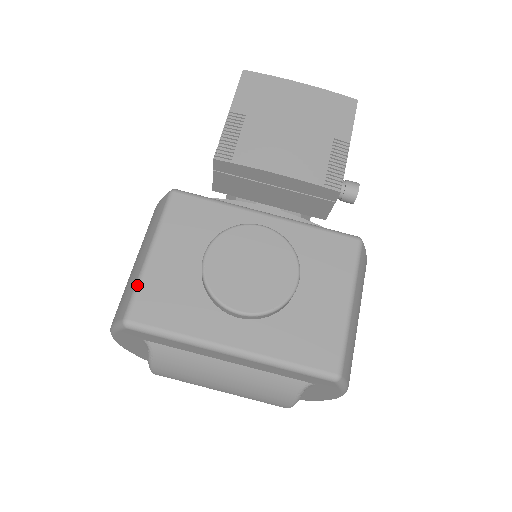
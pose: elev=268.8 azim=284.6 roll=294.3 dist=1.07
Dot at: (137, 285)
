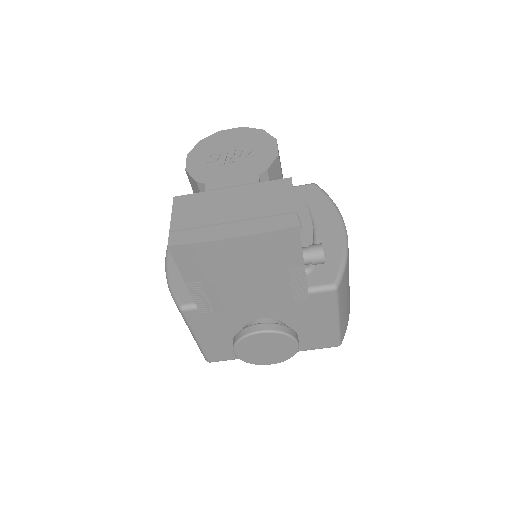
Dot at: (202, 351)
